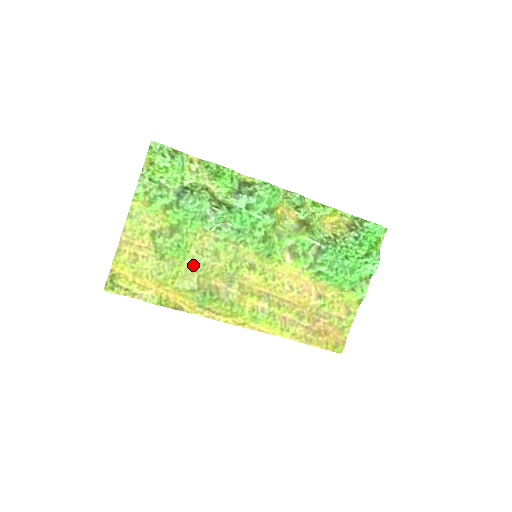
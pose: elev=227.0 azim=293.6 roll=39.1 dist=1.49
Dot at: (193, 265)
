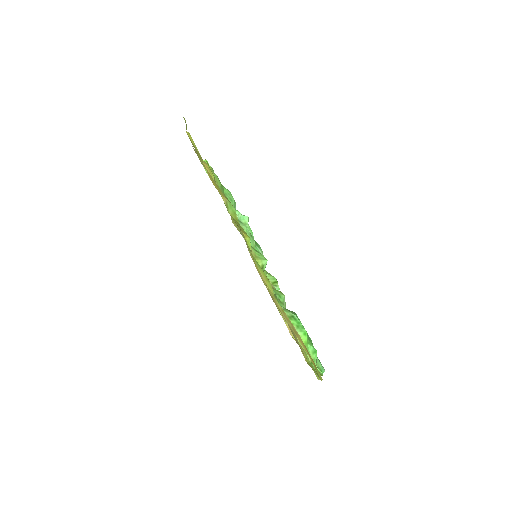
Dot at: occluded
